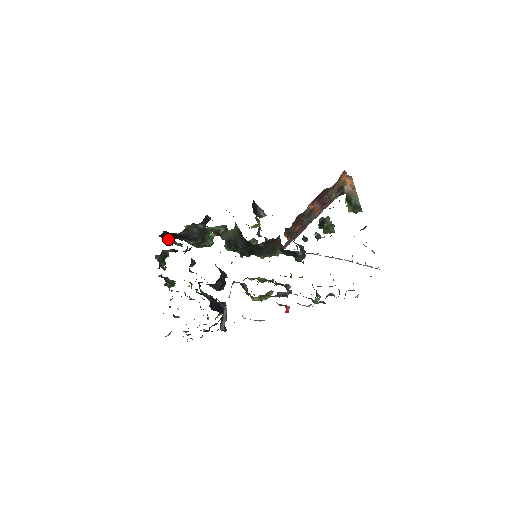
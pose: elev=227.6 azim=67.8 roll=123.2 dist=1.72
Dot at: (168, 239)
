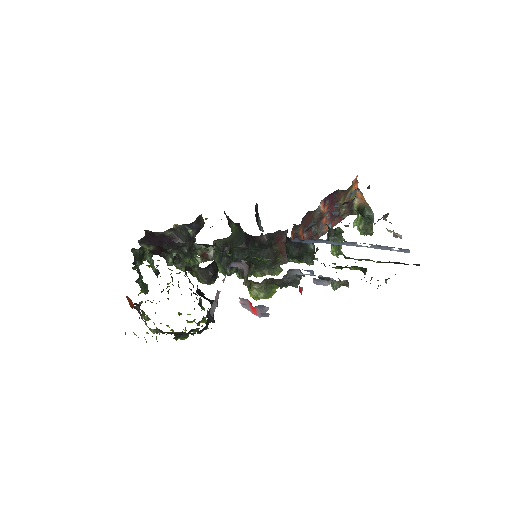
Dot at: occluded
